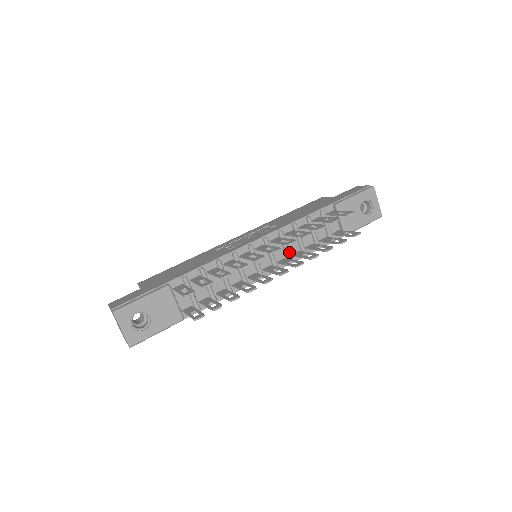
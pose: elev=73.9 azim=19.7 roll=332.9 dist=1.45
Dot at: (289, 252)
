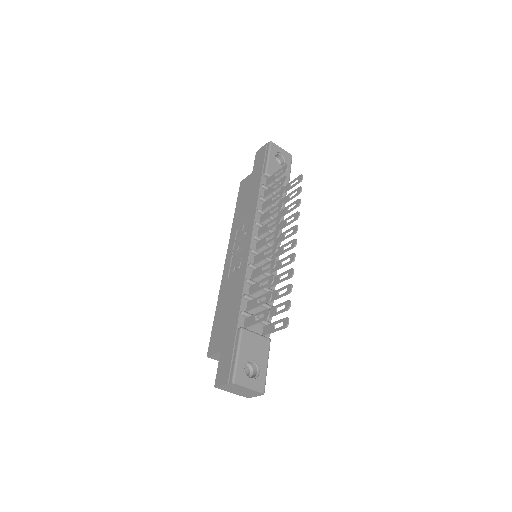
Dot at: occluded
